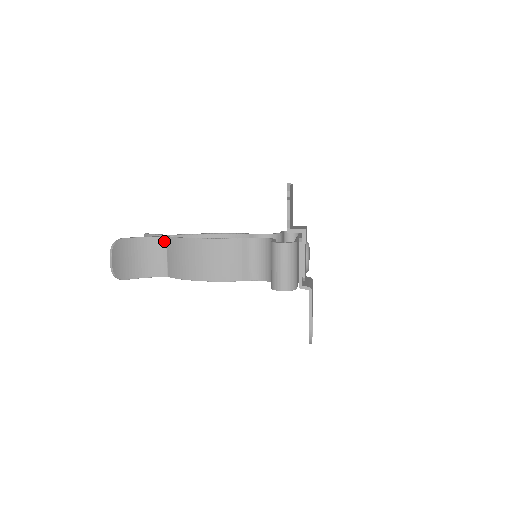
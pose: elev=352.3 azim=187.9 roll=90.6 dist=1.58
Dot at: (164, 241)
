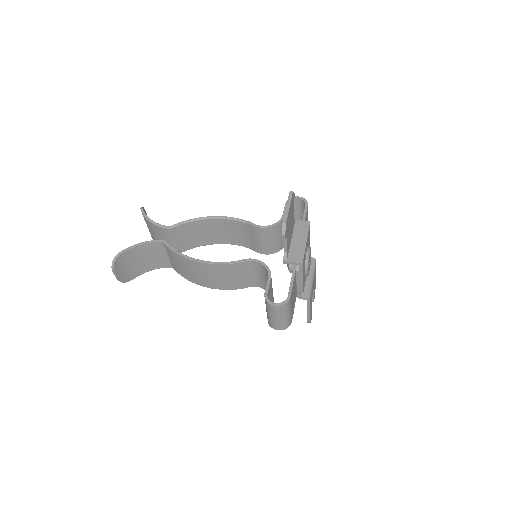
Dot at: (161, 245)
